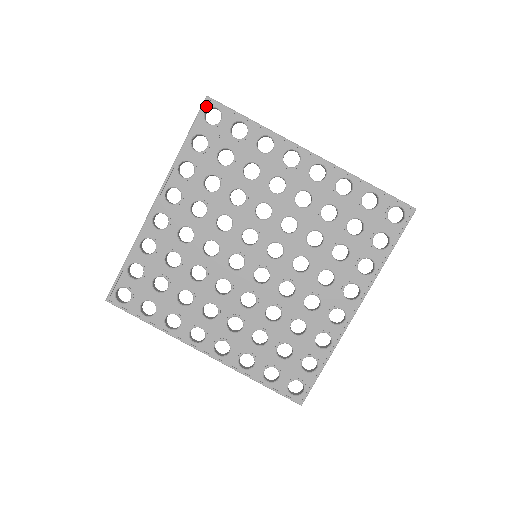
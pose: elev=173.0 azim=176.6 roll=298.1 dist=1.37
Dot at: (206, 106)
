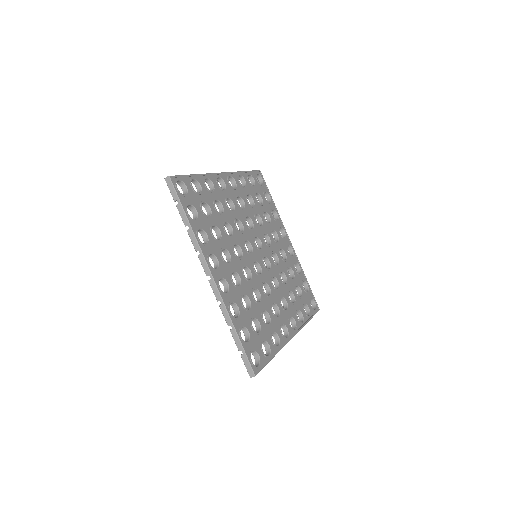
Dot at: (259, 173)
